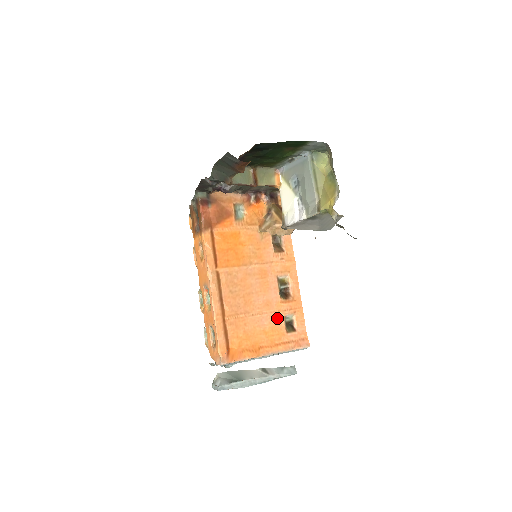
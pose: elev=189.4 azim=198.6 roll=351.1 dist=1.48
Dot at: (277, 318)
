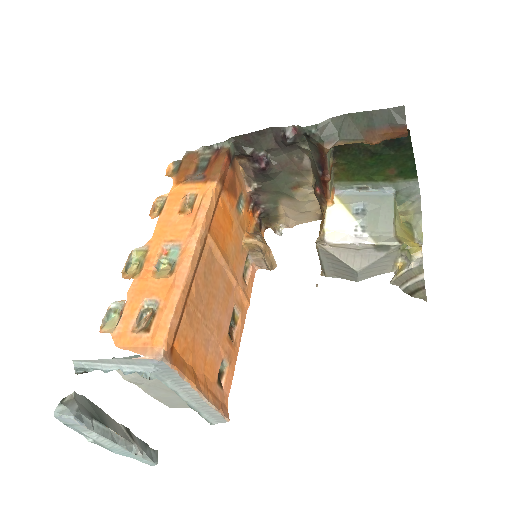
Dot at: (218, 354)
